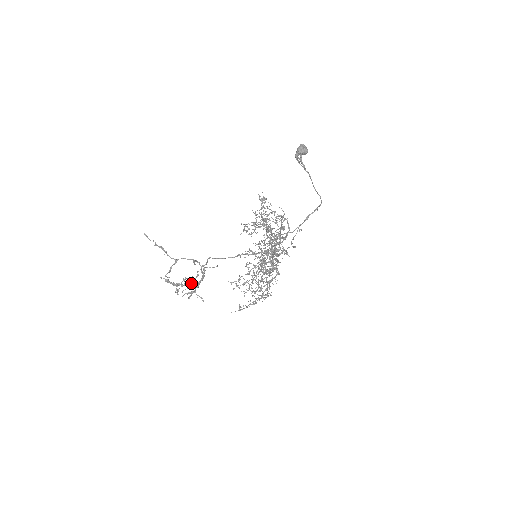
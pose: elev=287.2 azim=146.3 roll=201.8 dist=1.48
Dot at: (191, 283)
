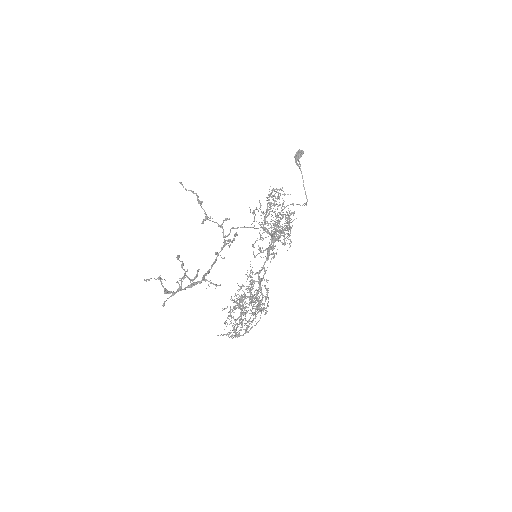
Dot at: occluded
